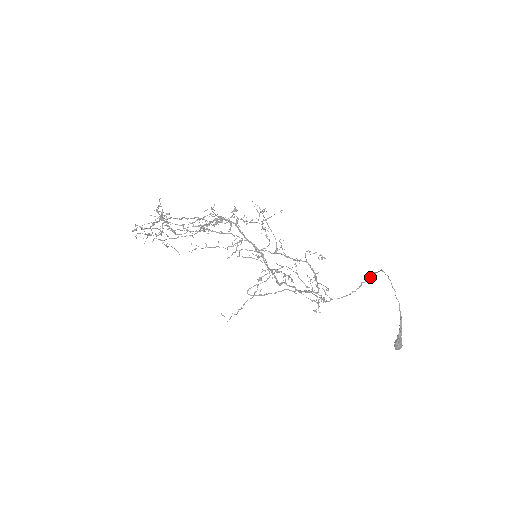
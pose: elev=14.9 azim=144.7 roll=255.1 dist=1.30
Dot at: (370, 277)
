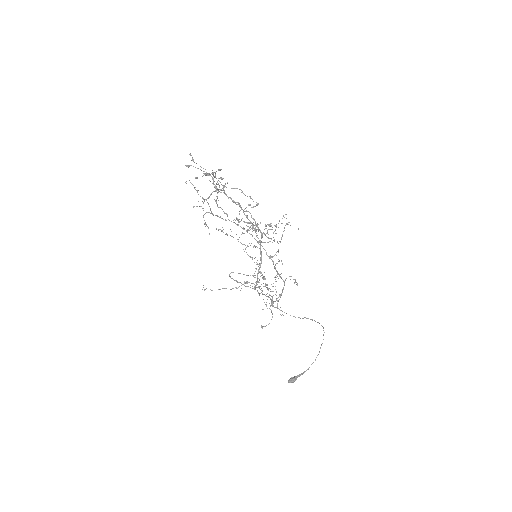
Dot at: occluded
